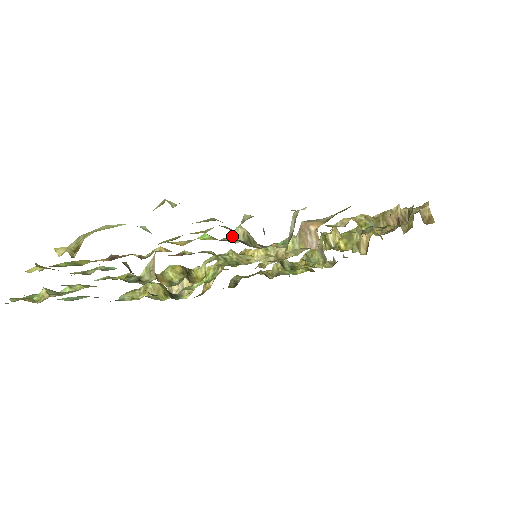
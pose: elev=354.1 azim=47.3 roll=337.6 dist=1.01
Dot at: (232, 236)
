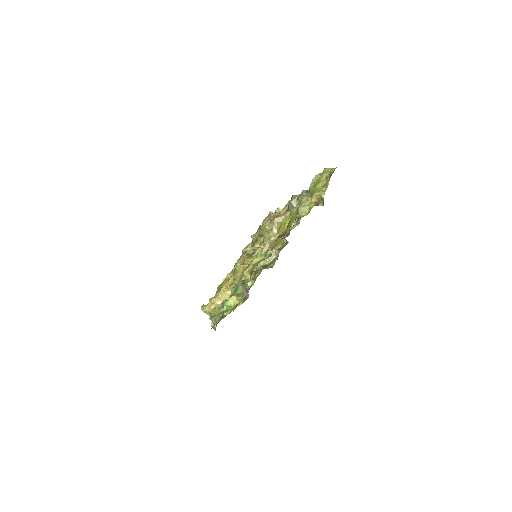
Dot at: occluded
